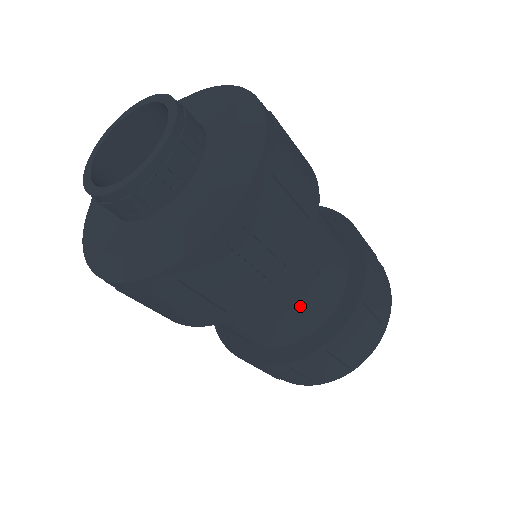
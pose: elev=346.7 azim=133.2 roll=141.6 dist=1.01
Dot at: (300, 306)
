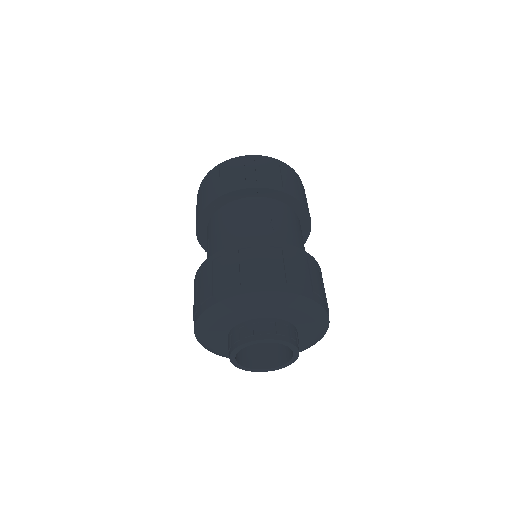
Dot at: (249, 227)
